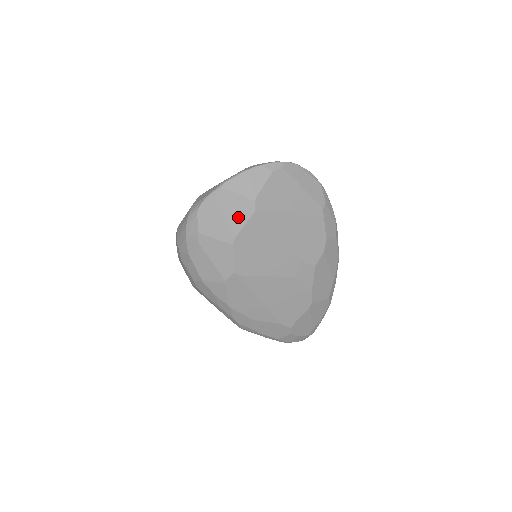
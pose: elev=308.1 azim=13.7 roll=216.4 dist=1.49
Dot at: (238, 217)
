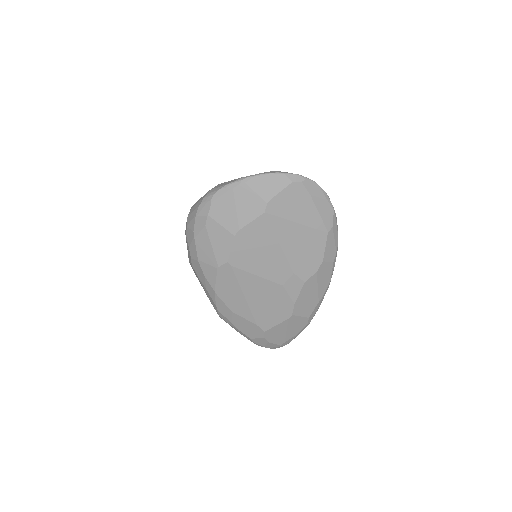
Dot at: (247, 213)
